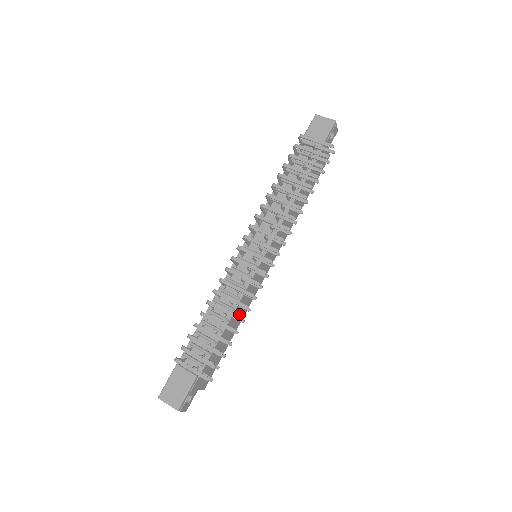
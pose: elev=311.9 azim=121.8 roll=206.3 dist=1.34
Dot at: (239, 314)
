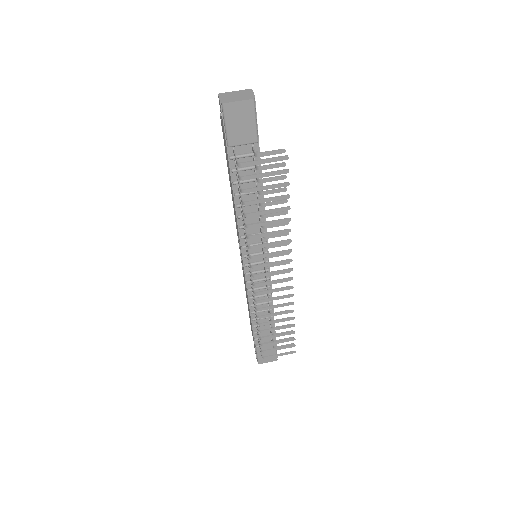
Dot at: occluded
